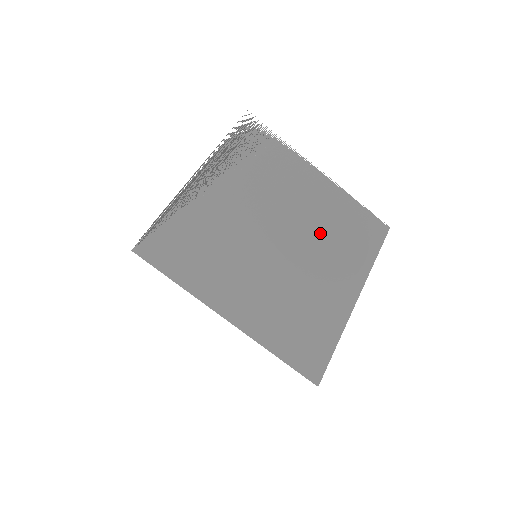
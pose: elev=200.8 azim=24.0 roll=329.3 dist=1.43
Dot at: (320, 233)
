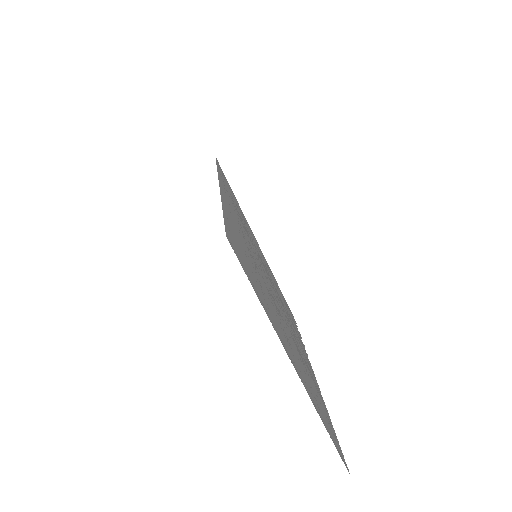
Dot at: (297, 349)
